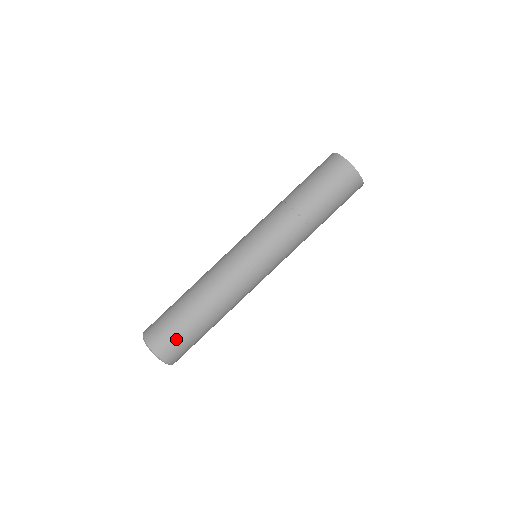
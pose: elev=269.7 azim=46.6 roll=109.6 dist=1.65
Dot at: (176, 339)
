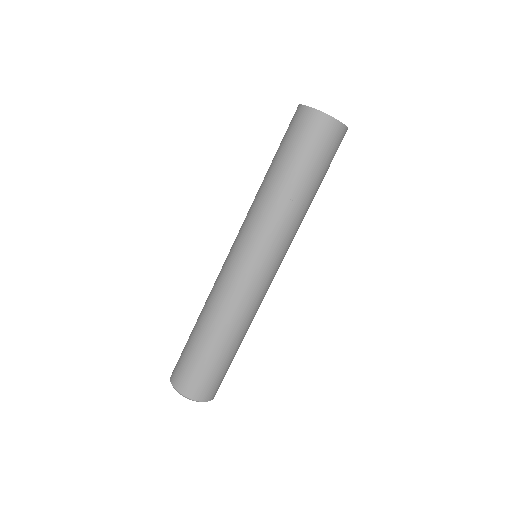
Dot at: (186, 365)
